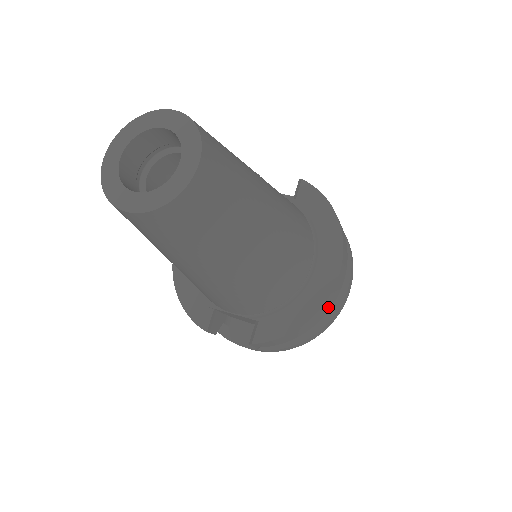
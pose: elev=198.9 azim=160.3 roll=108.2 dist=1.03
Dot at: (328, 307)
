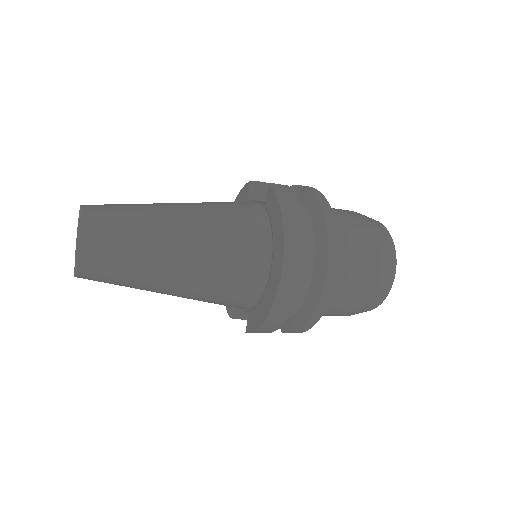
Dot at: (289, 303)
